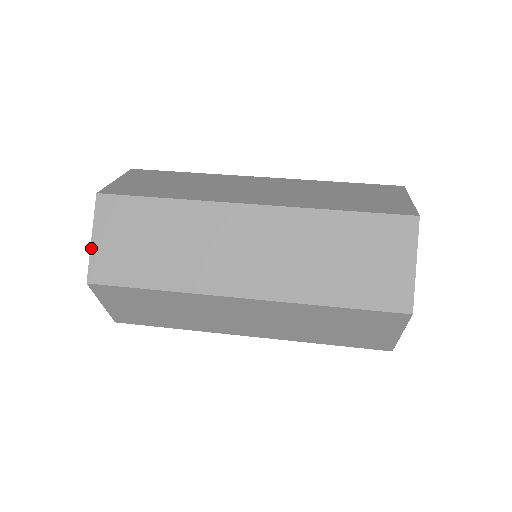
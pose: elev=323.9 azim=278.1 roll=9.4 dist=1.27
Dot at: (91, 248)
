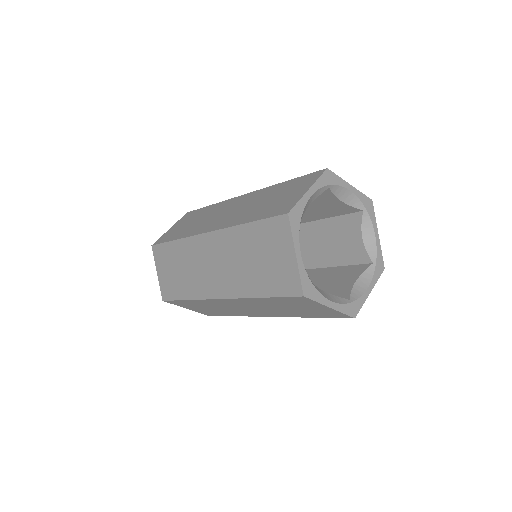
Dot at: (166, 232)
